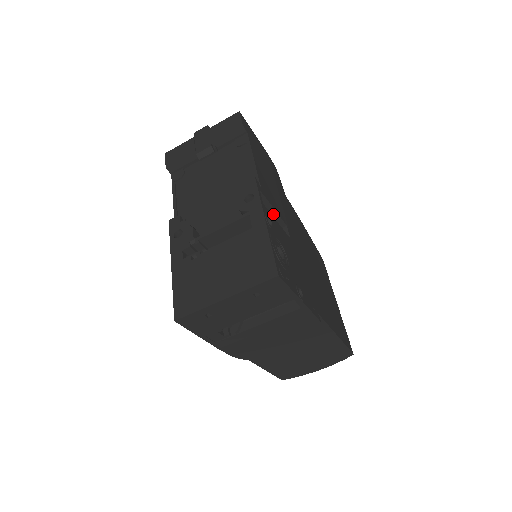
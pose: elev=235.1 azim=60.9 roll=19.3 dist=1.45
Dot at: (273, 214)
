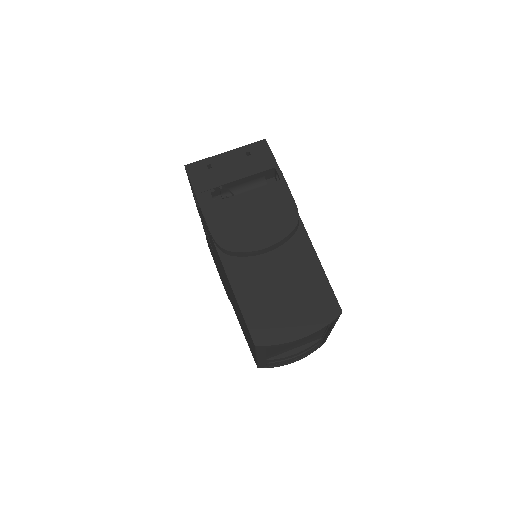
Dot at: occluded
